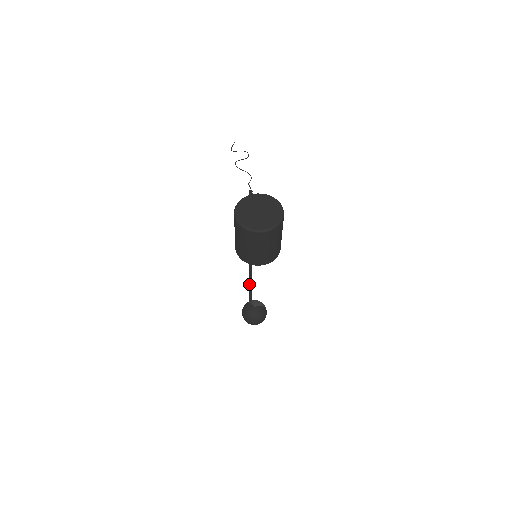
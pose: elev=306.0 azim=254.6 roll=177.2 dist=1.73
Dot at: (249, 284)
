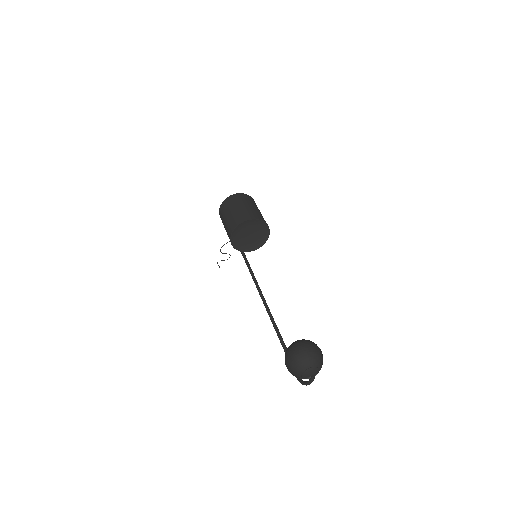
Dot at: (278, 337)
